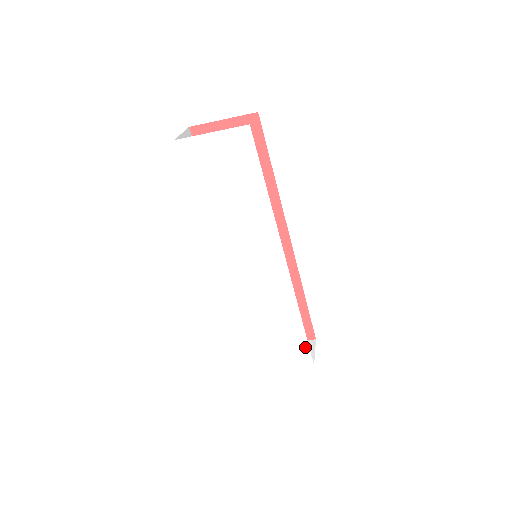
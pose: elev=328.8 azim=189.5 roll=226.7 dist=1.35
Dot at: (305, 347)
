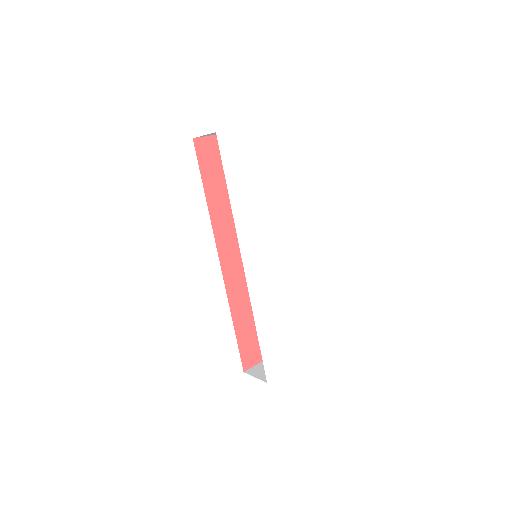
Dot at: (304, 337)
